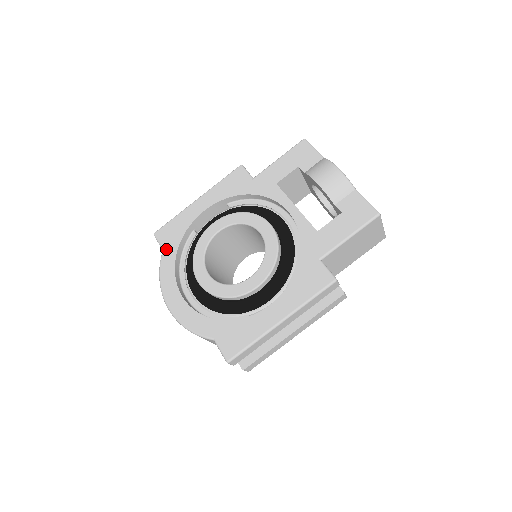
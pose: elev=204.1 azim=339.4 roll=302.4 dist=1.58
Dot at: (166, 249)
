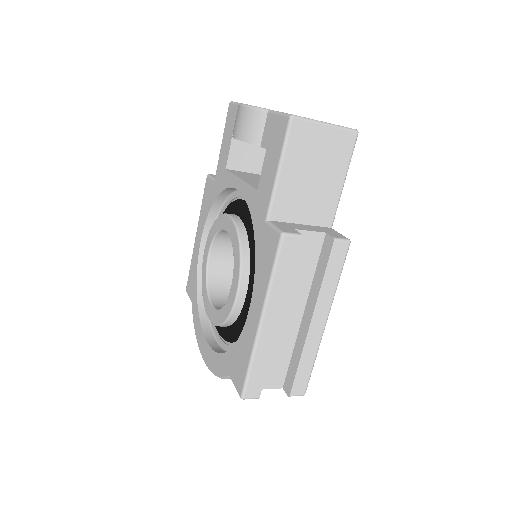
Dot at: (192, 300)
